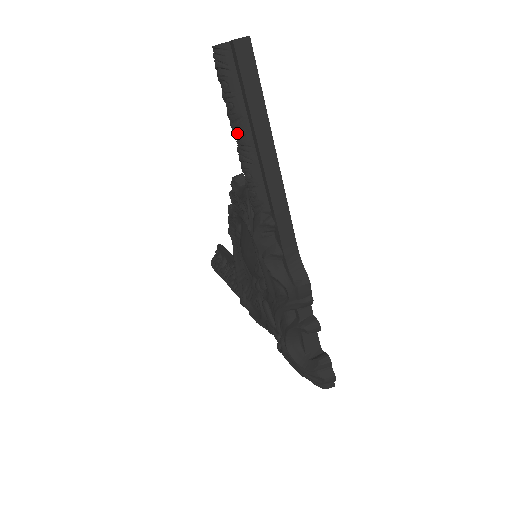
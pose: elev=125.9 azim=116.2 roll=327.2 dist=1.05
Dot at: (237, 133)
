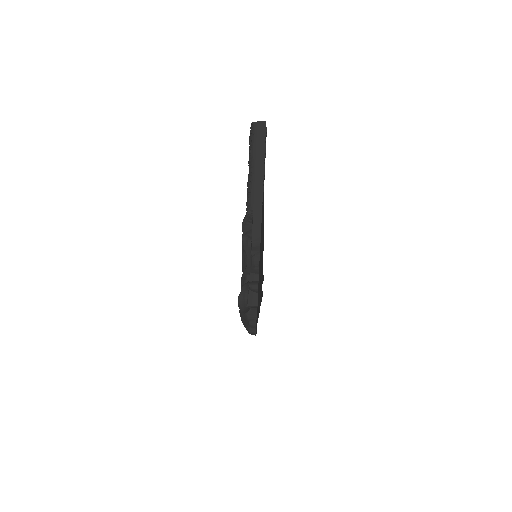
Dot at: (249, 165)
